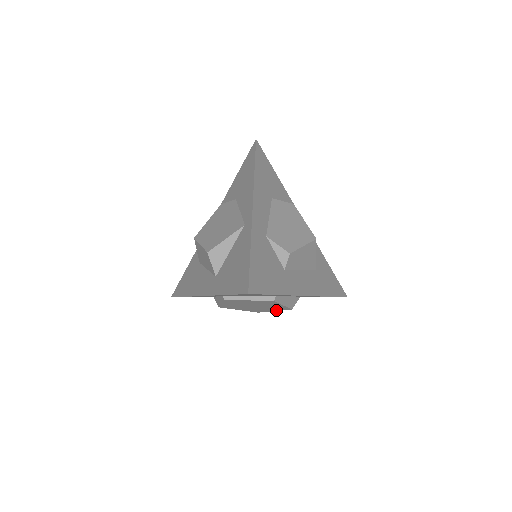
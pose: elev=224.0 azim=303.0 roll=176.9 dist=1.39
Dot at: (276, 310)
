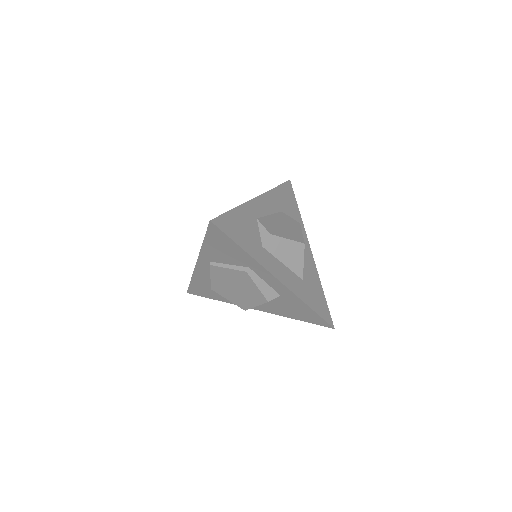
Dot at: (257, 304)
